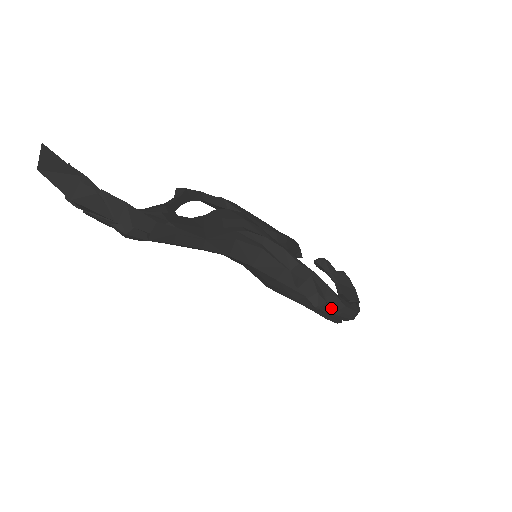
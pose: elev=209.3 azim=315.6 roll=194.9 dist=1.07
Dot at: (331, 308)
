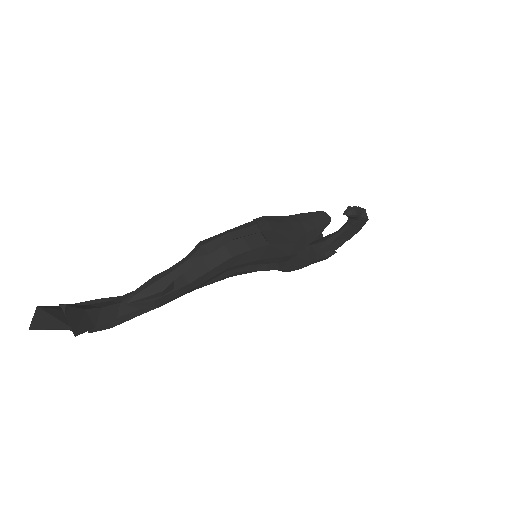
Dot at: occluded
